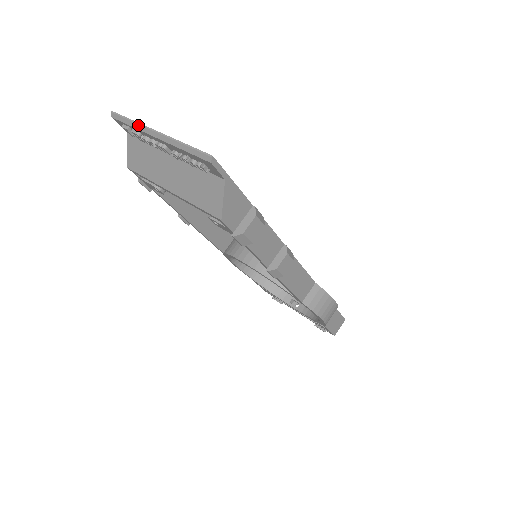
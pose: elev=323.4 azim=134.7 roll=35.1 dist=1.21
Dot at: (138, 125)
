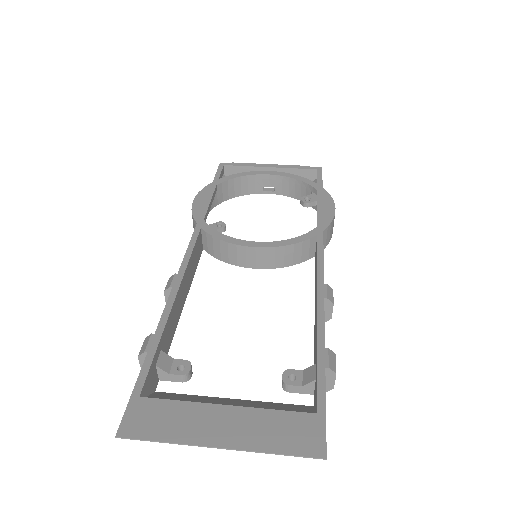
Dot at: occluded
